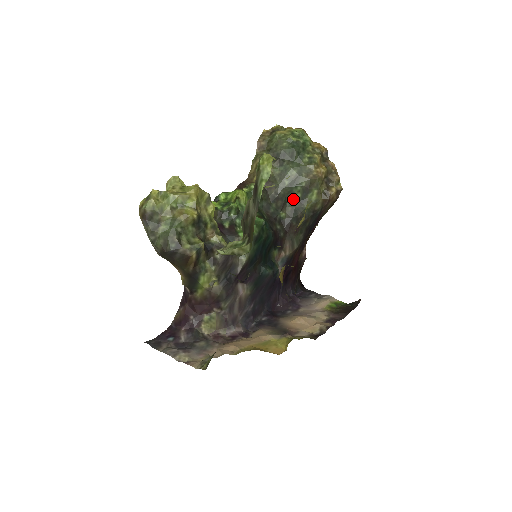
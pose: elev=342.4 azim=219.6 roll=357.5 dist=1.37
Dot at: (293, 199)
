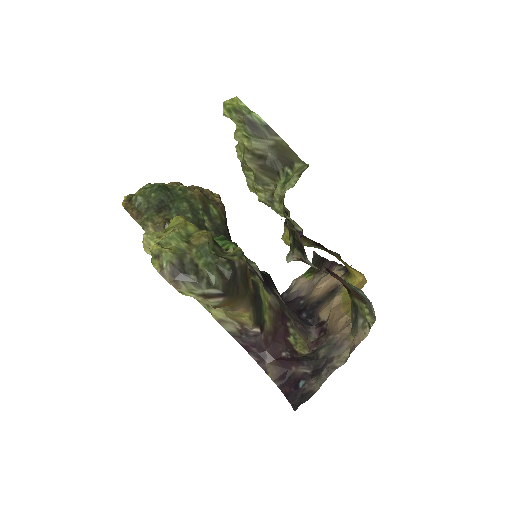
Dot at: (205, 225)
